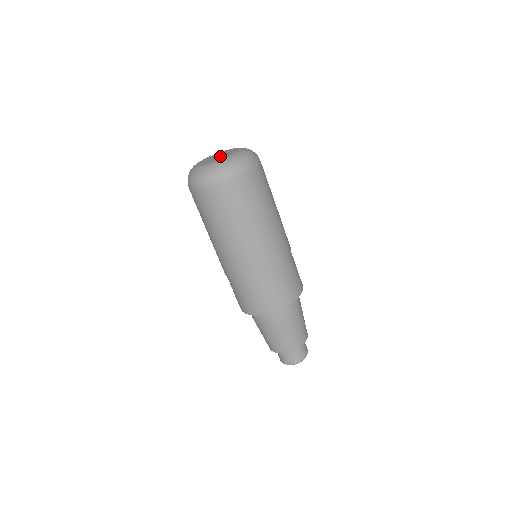
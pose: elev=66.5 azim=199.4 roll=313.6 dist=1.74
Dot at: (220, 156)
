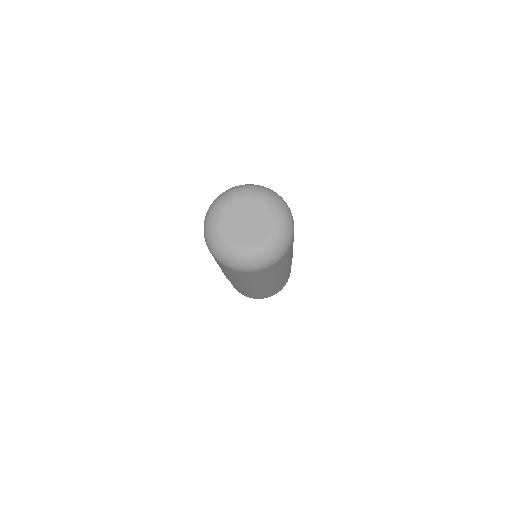
Dot at: (250, 228)
